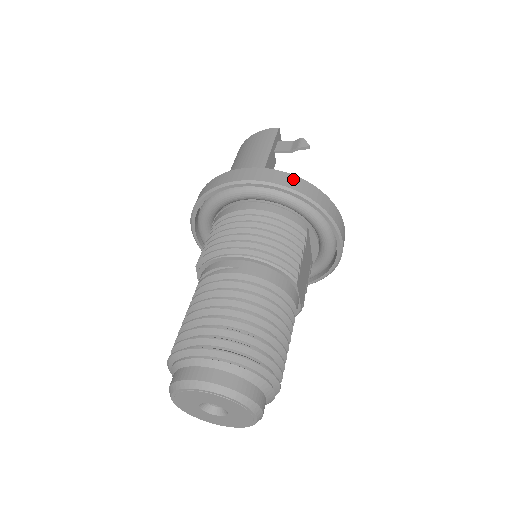
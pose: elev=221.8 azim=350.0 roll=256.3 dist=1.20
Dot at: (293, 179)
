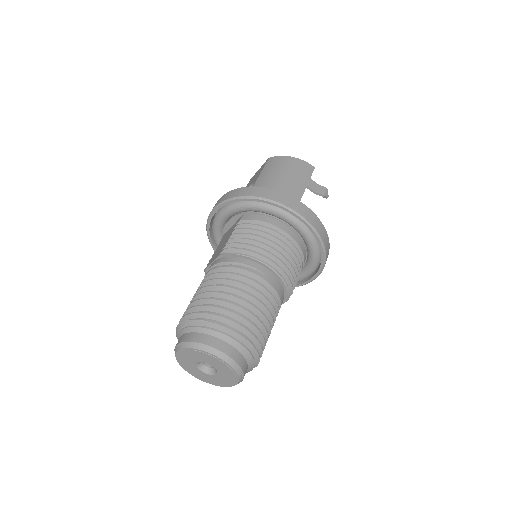
Dot at: (323, 228)
